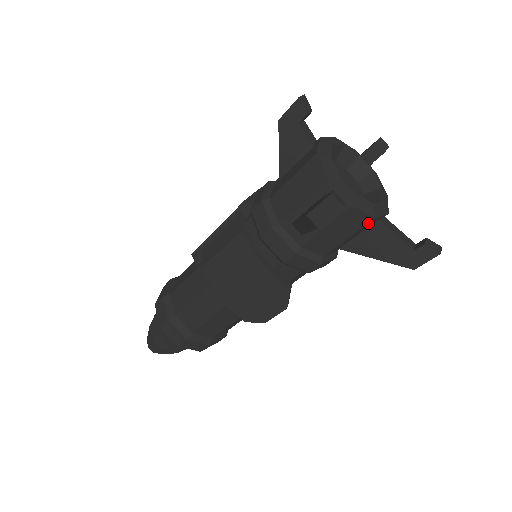
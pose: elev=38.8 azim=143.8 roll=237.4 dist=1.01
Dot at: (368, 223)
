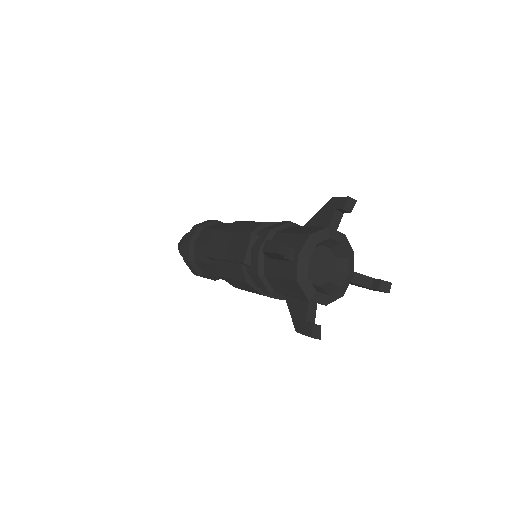
Dot at: occluded
